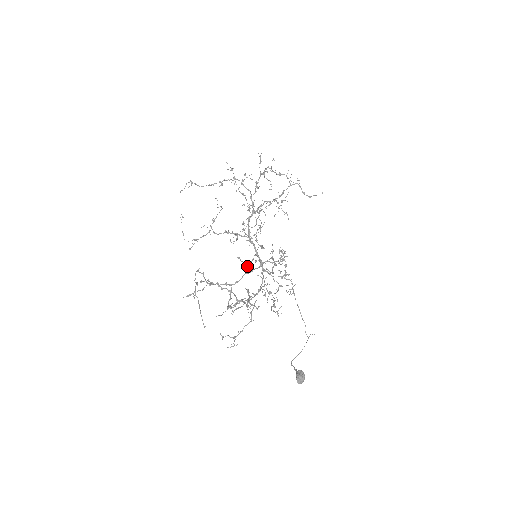
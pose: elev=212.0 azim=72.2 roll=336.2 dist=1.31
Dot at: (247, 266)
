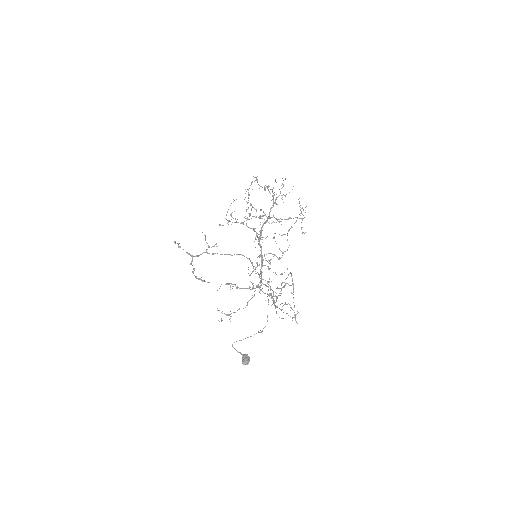
Dot at: (209, 247)
